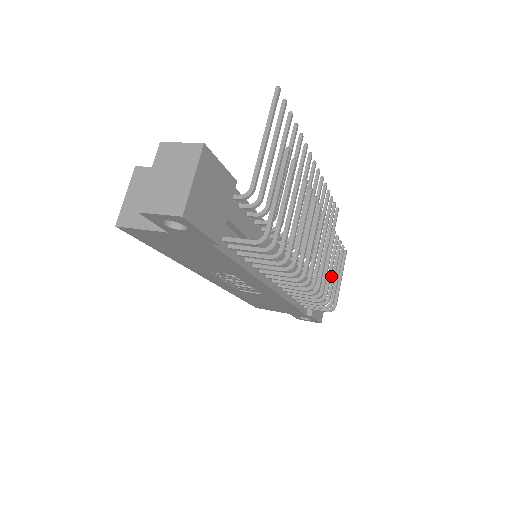
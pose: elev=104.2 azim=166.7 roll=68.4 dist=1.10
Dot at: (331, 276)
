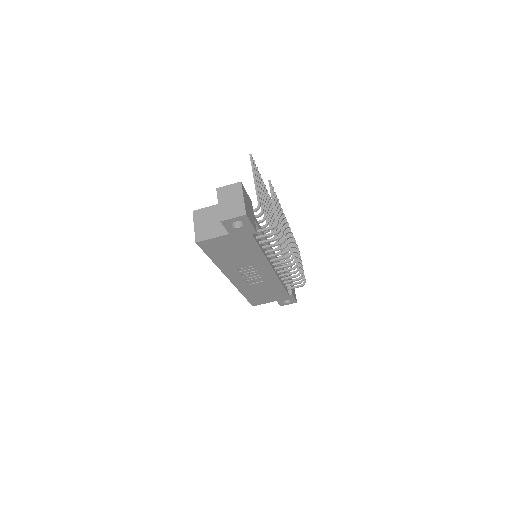
Dot at: occluded
